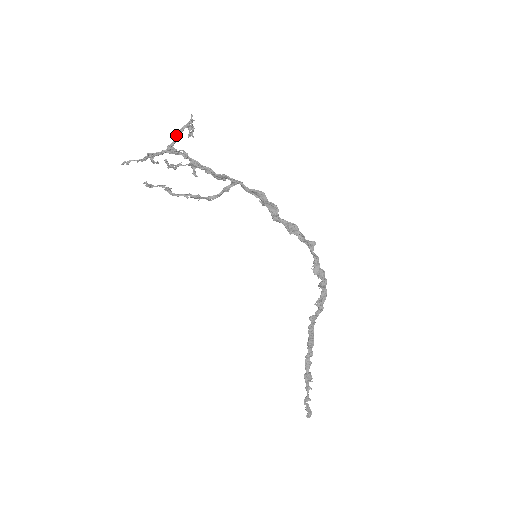
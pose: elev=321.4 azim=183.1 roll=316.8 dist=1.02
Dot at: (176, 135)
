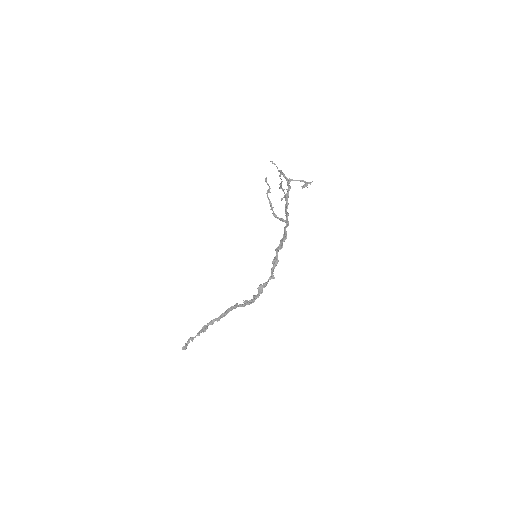
Dot at: occluded
